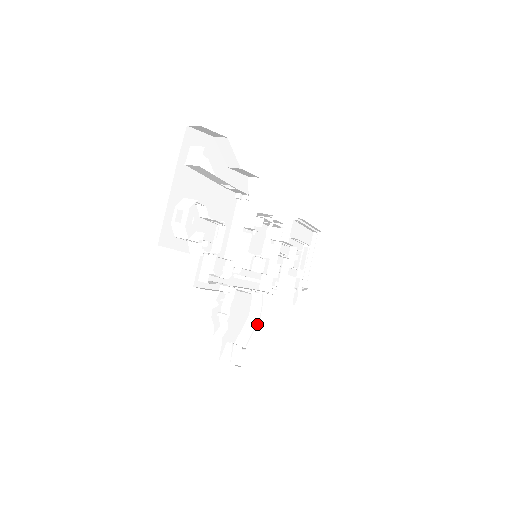
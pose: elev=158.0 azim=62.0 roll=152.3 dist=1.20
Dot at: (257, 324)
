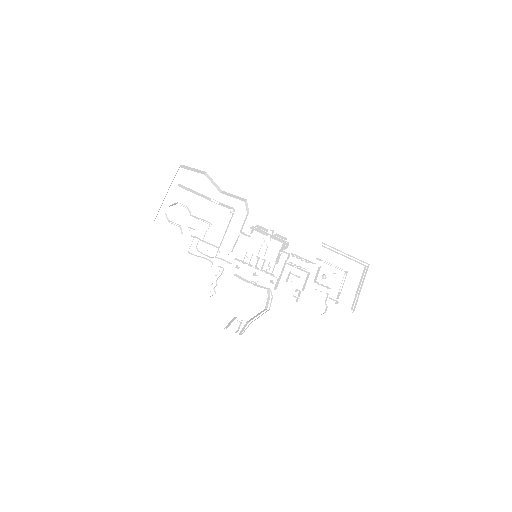
Dot at: (264, 312)
